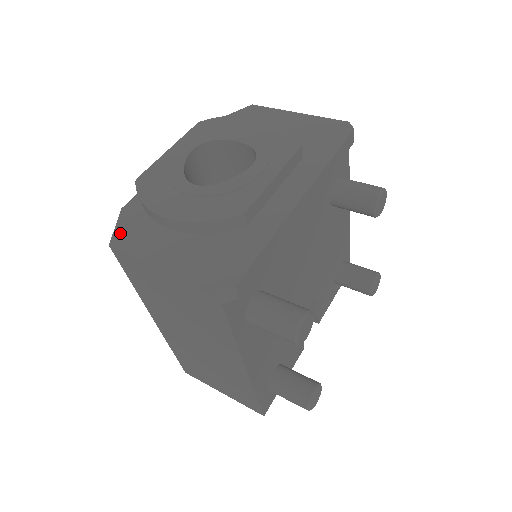
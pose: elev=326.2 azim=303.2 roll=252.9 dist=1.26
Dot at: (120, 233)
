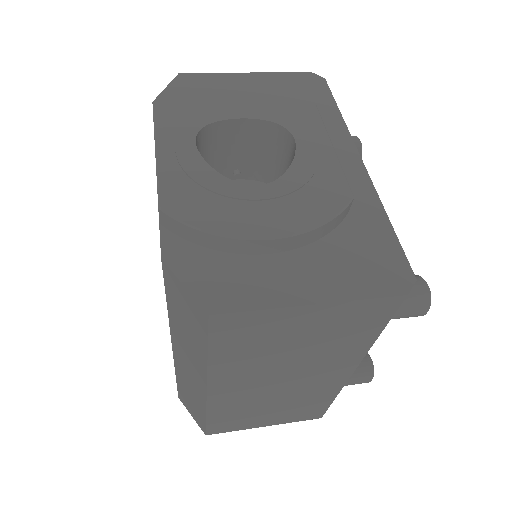
Dot at: (204, 291)
